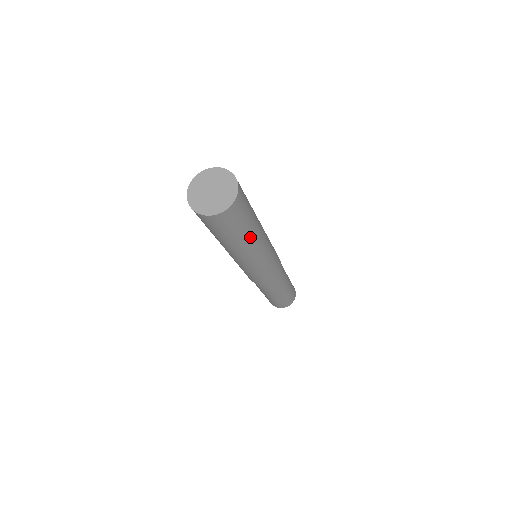
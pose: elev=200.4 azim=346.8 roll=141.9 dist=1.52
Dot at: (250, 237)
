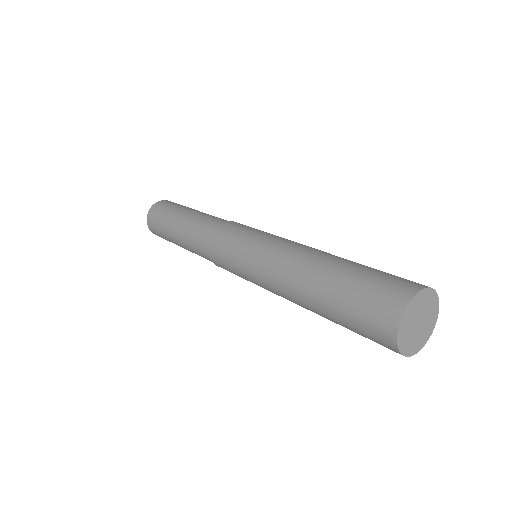
Dot at: occluded
